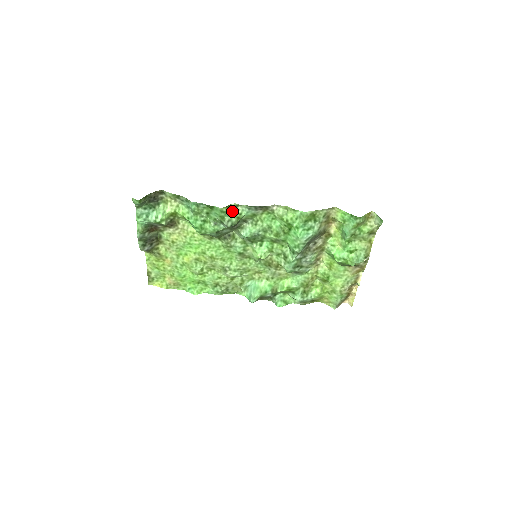
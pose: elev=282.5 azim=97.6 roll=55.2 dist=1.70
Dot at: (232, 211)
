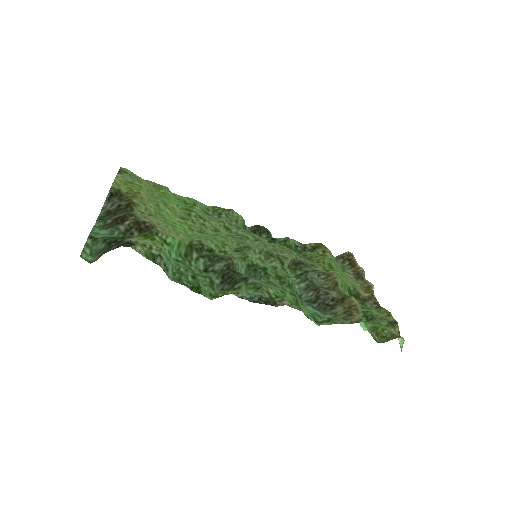
Dot at: (227, 293)
